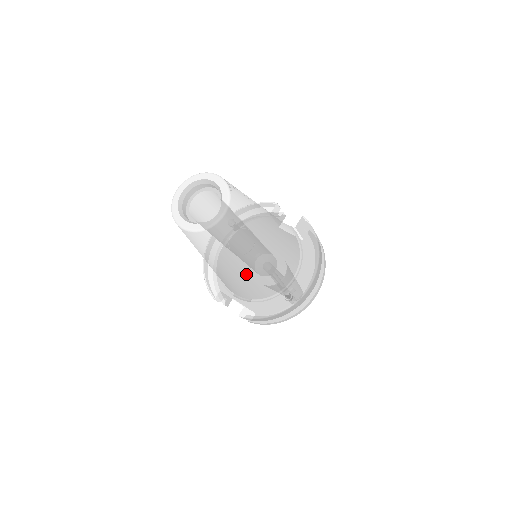
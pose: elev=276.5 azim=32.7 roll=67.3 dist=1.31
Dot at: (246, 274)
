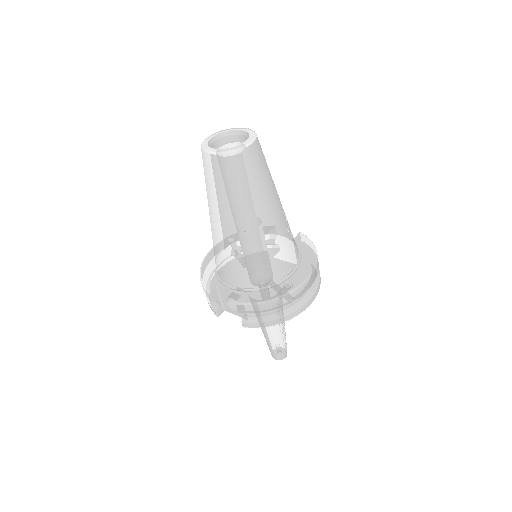
Dot at: (254, 236)
